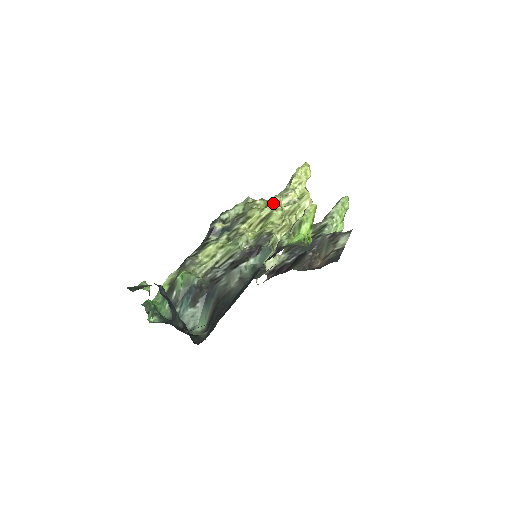
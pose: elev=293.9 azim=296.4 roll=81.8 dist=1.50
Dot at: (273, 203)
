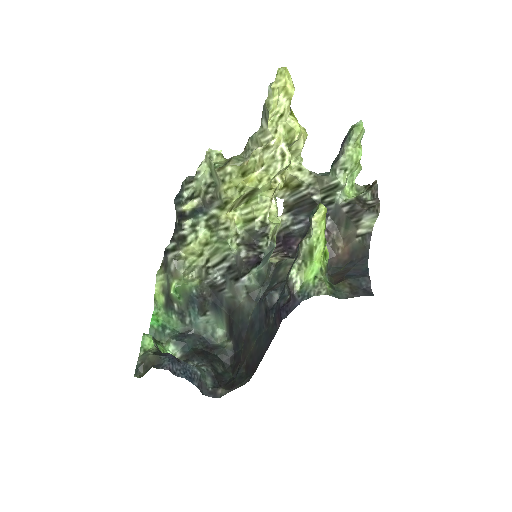
Dot at: (252, 169)
